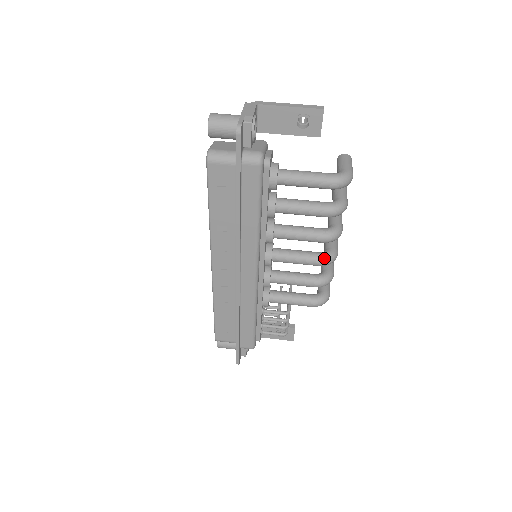
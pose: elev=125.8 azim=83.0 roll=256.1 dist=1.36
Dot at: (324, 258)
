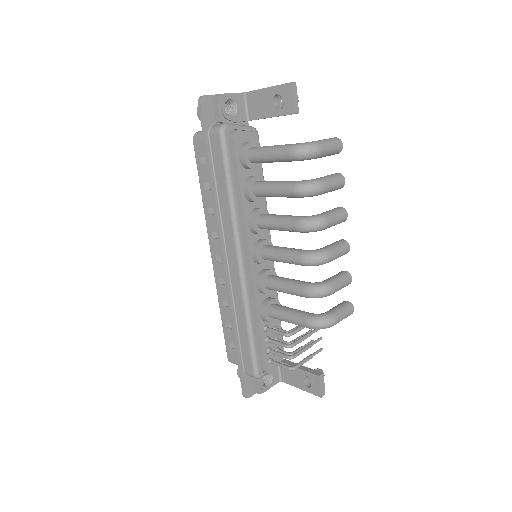
Dot at: (305, 254)
